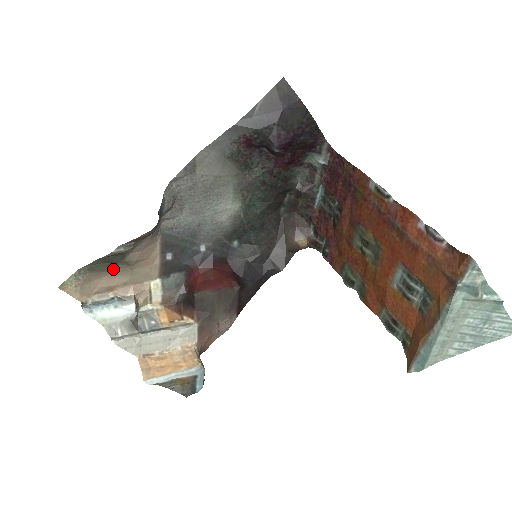
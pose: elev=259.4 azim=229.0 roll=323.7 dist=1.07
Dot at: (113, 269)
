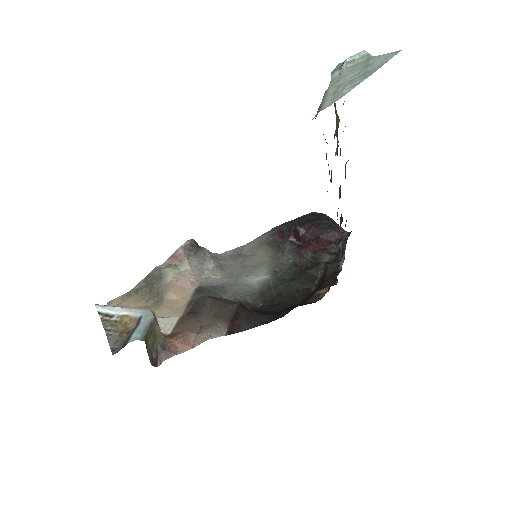
Dot at: (150, 301)
